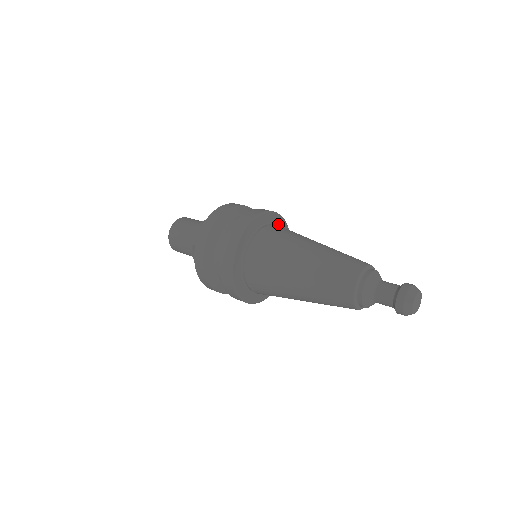
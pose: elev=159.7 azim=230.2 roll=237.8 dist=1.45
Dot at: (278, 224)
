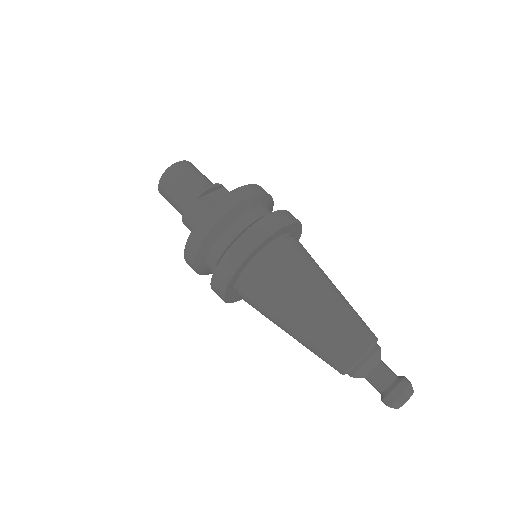
Dot at: (265, 244)
